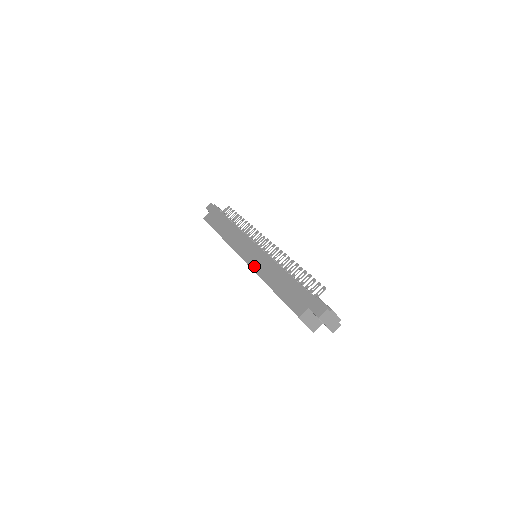
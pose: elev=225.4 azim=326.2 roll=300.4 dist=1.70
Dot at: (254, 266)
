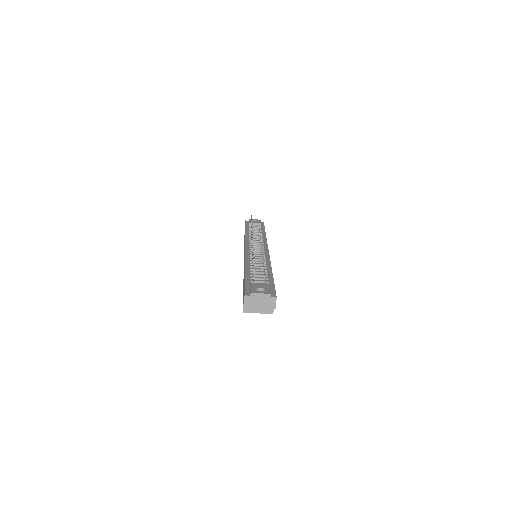
Dot at: occluded
